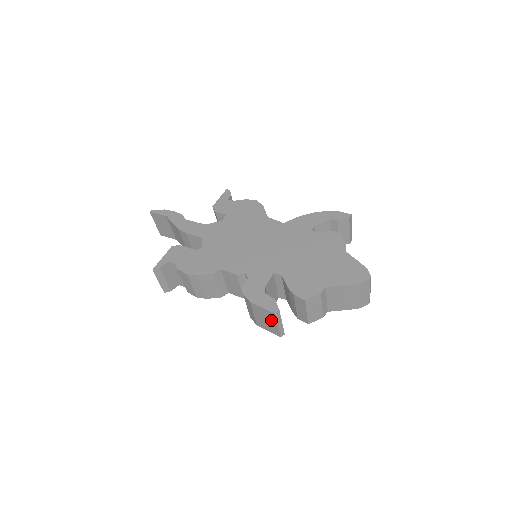
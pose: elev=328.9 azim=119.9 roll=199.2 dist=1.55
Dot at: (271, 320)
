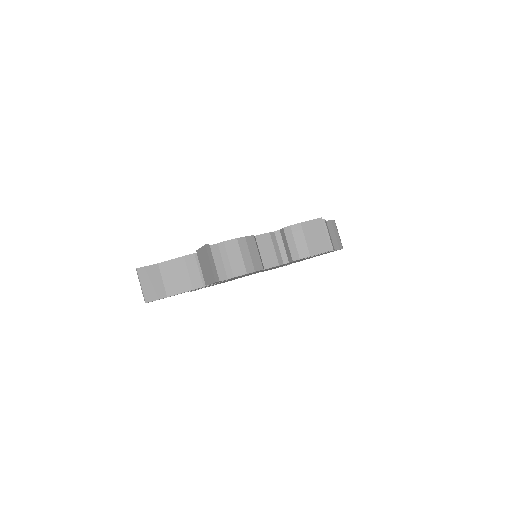
Dot at: (320, 231)
